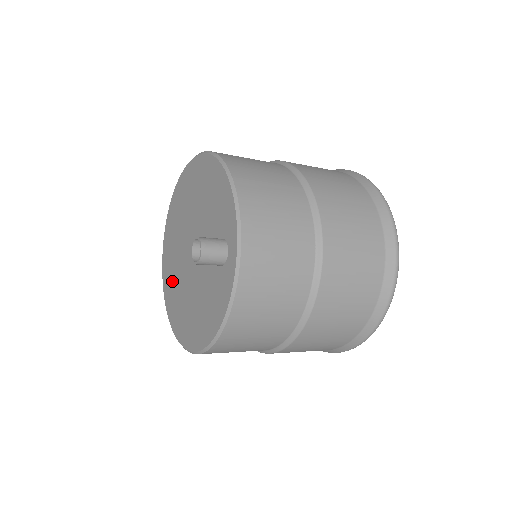
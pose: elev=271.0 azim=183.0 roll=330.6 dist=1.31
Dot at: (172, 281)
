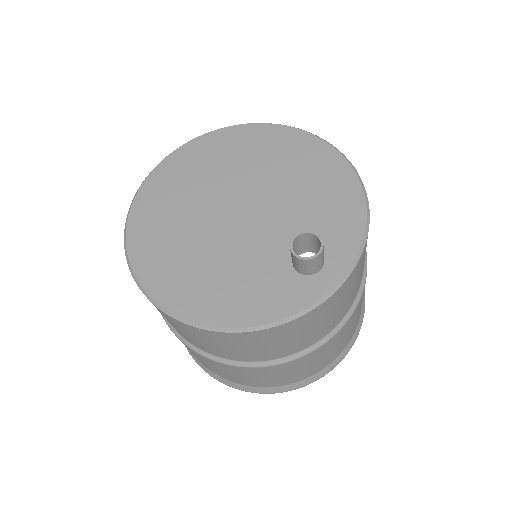
Dot at: (169, 203)
